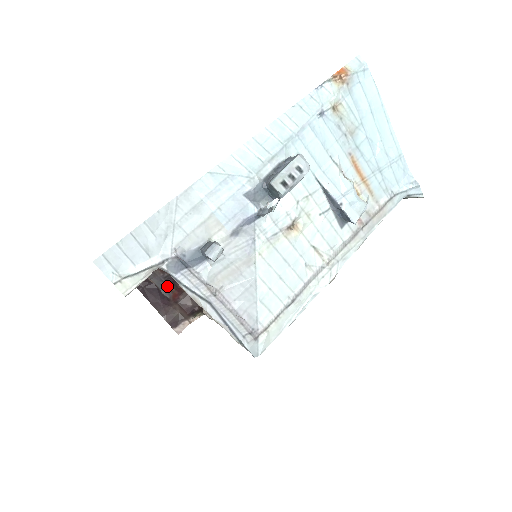
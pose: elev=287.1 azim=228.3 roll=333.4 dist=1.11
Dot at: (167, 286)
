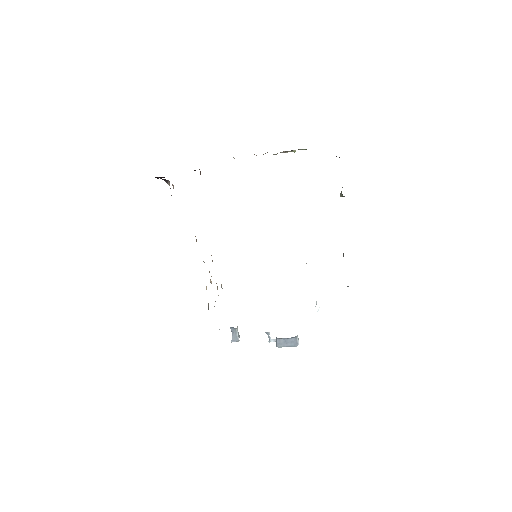
Dot at: occluded
